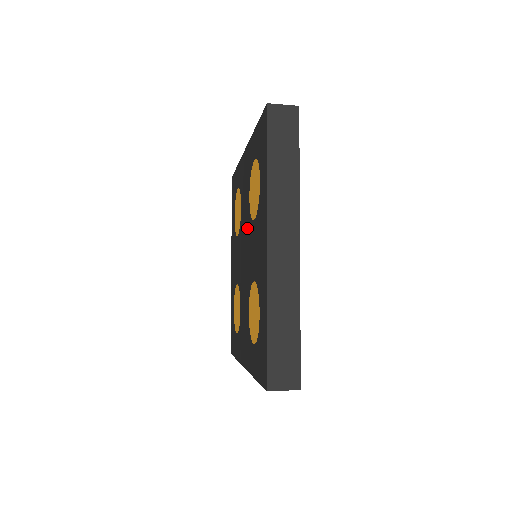
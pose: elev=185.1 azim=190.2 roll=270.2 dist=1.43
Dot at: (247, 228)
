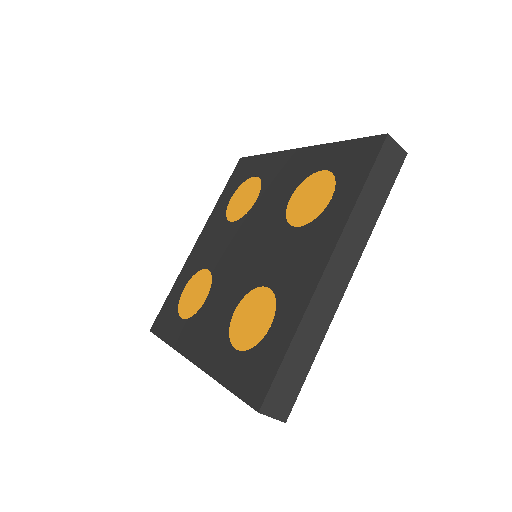
Dot at: (269, 226)
